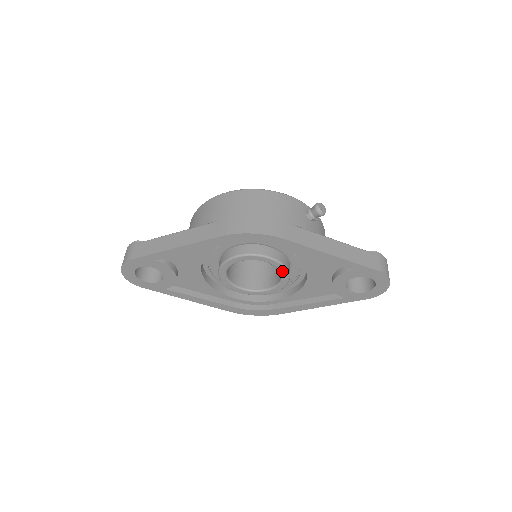
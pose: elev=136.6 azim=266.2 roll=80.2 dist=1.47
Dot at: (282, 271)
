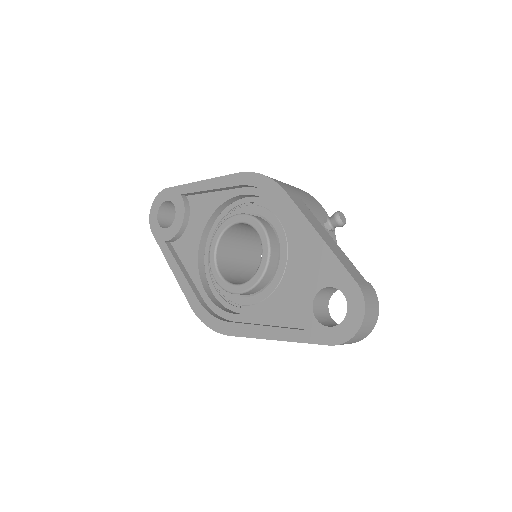
Dot at: (264, 253)
